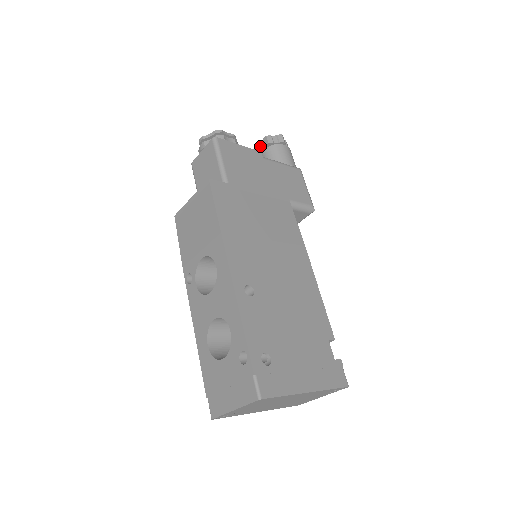
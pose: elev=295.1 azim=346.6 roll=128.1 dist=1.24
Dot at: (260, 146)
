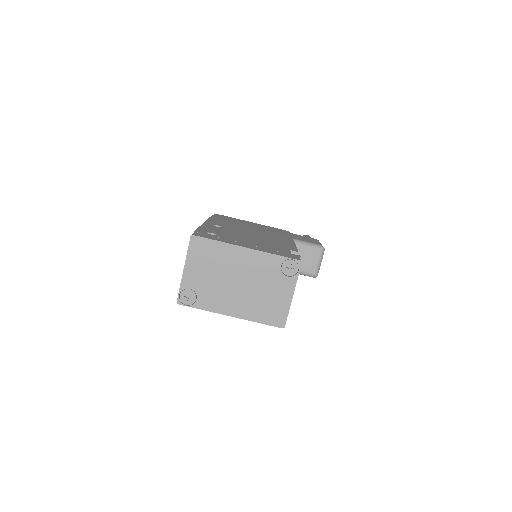
Dot at: occluded
